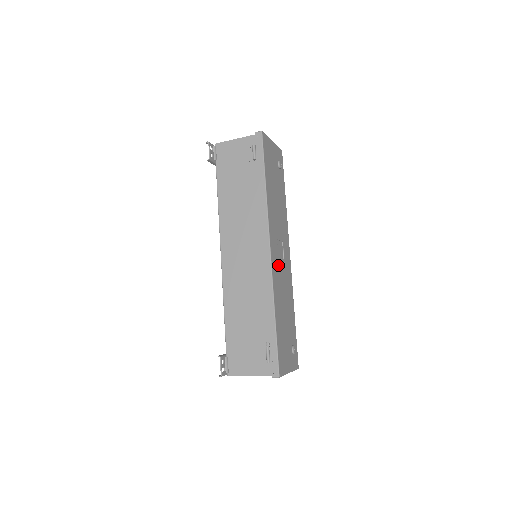
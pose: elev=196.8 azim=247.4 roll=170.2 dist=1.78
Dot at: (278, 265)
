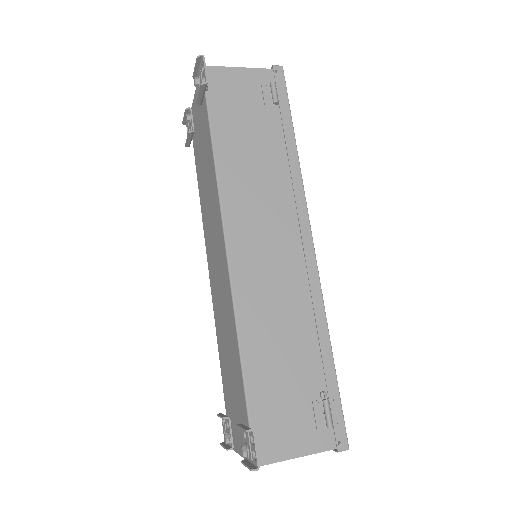
Dot at: occluded
